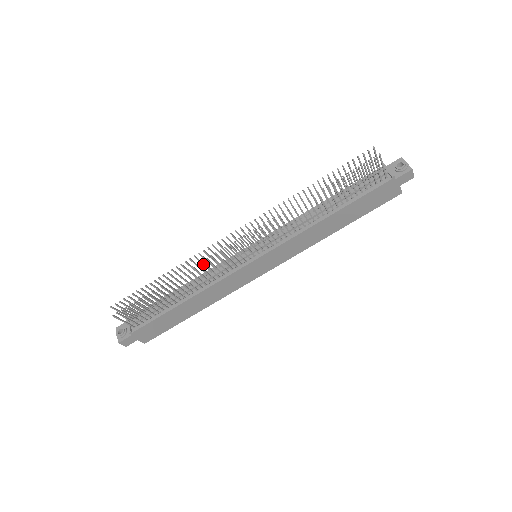
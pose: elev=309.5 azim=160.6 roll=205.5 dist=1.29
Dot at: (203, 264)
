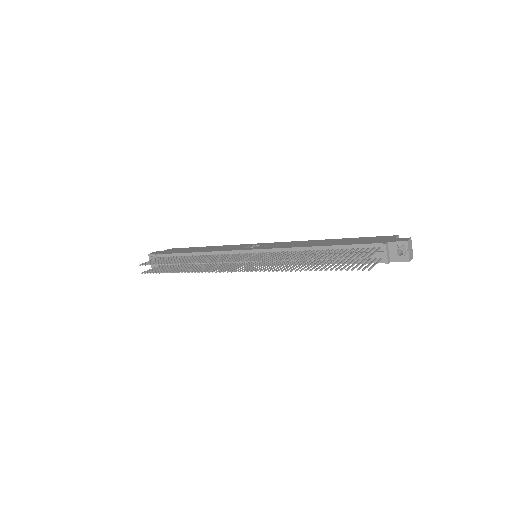
Dot at: (209, 259)
